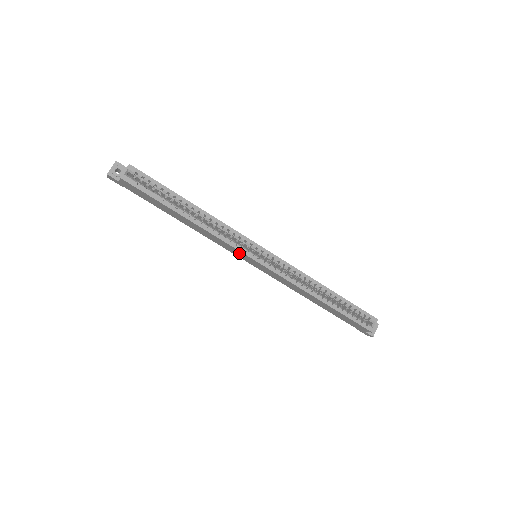
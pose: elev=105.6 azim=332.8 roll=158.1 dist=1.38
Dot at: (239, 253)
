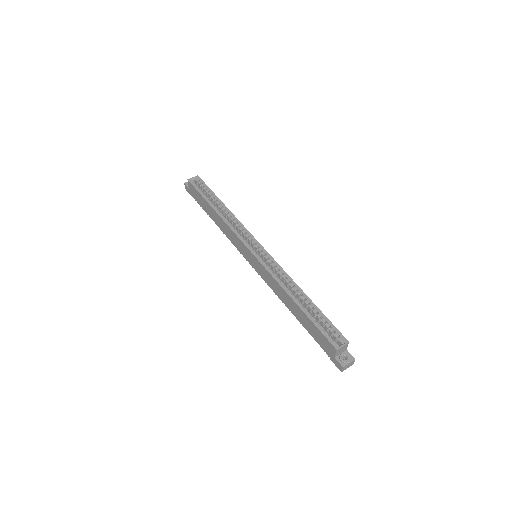
Dot at: (242, 246)
